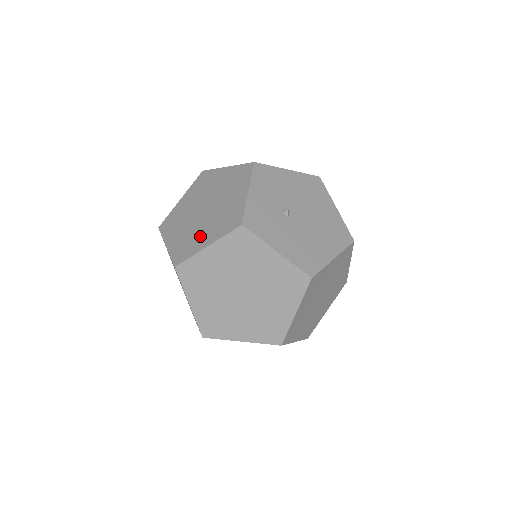
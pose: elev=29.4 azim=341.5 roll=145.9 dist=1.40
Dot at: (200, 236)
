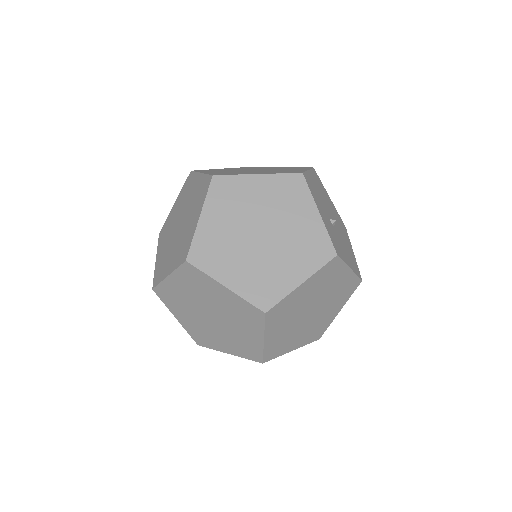
Dot at: (281, 271)
